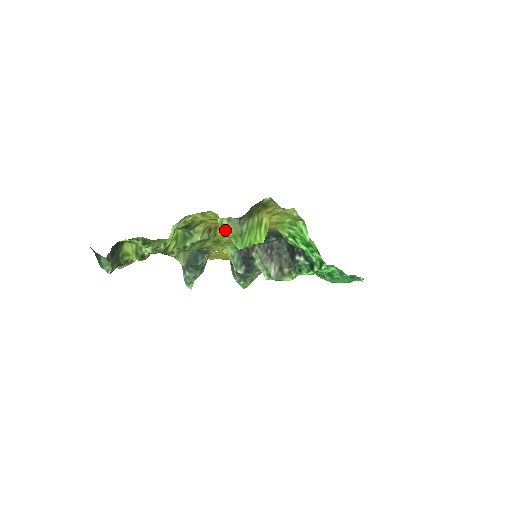
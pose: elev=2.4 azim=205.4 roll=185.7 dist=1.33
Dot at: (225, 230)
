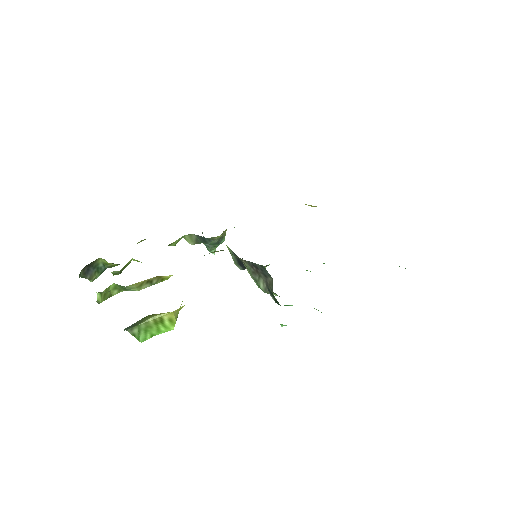
Dot at: occluded
